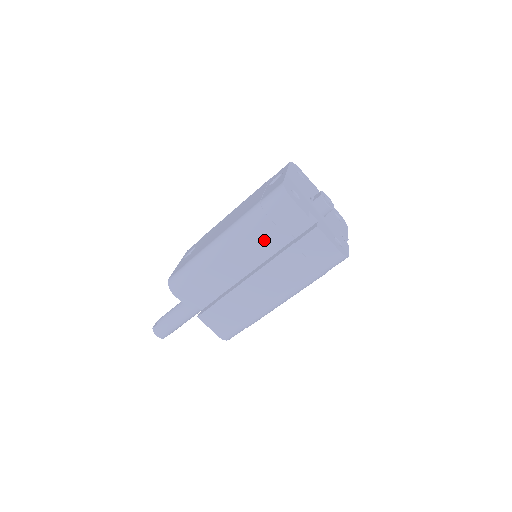
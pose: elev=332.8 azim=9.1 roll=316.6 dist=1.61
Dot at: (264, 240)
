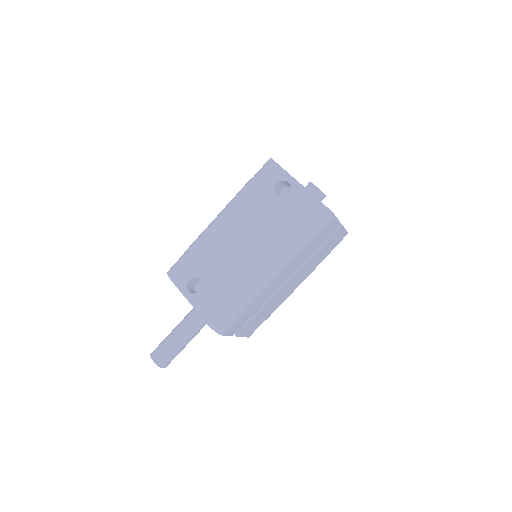
Dot at: (306, 254)
